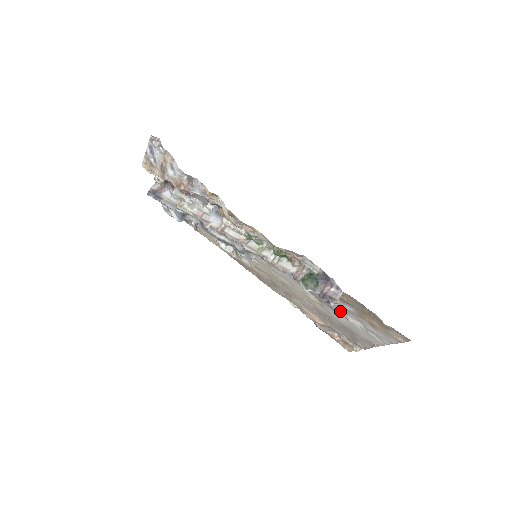
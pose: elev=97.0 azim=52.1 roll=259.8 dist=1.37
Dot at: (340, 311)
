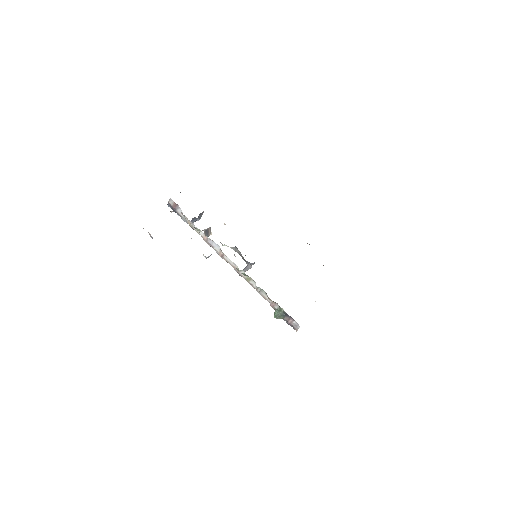
Dot at: occluded
